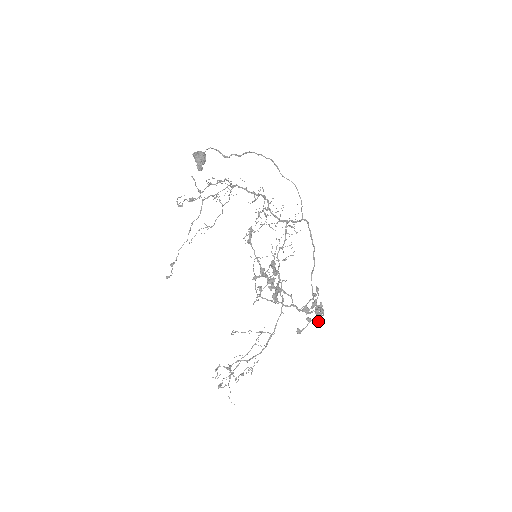
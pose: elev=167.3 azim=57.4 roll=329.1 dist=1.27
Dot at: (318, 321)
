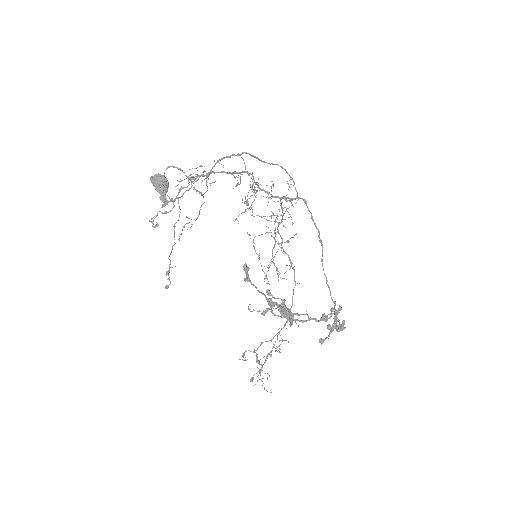
Dot at: occluded
